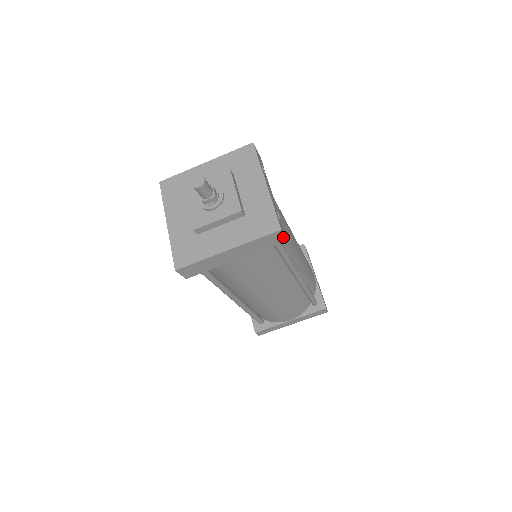
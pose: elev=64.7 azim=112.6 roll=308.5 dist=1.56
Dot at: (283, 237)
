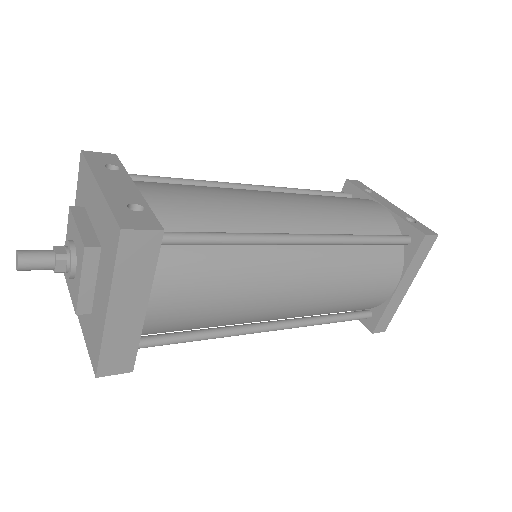
Dot at: (147, 233)
